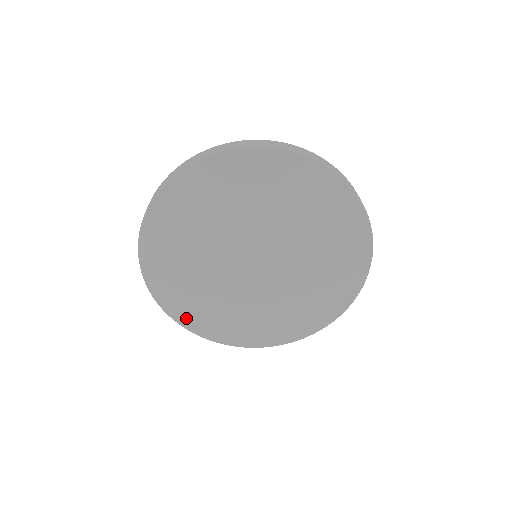
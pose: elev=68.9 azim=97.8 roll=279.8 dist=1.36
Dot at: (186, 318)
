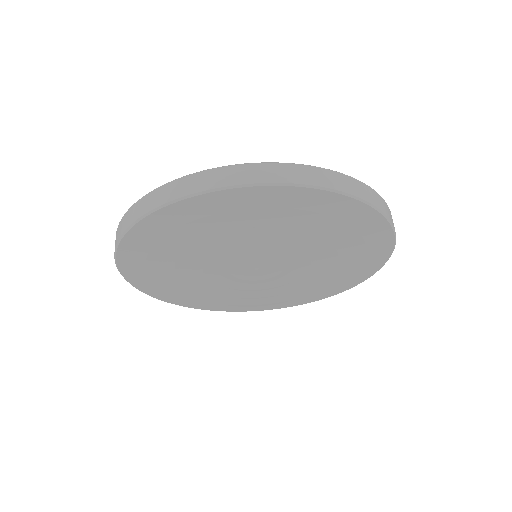
Dot at: (194, 304)
